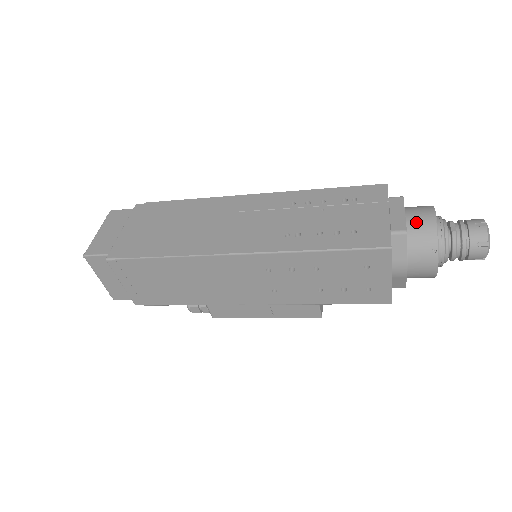
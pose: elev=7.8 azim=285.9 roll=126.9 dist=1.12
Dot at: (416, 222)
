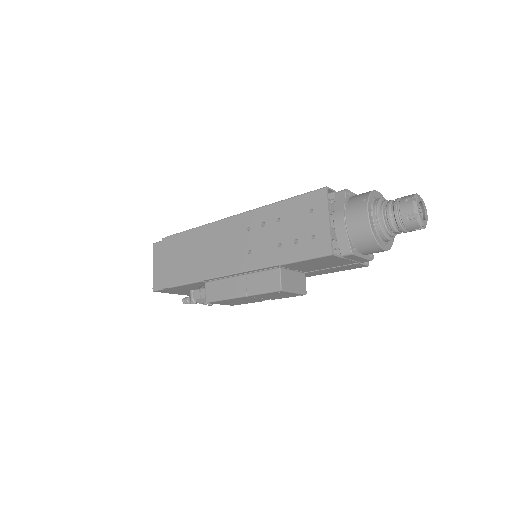
Dot at: occluded
